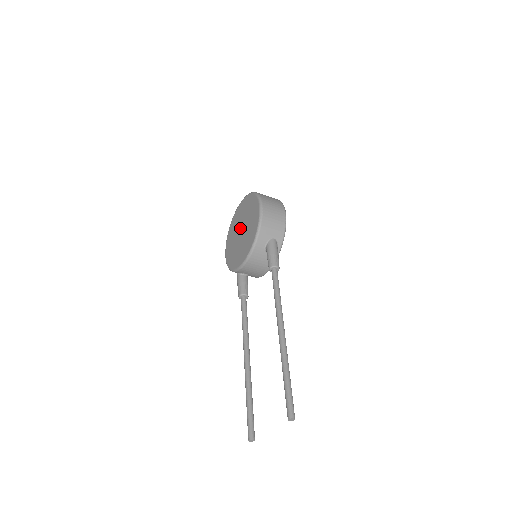
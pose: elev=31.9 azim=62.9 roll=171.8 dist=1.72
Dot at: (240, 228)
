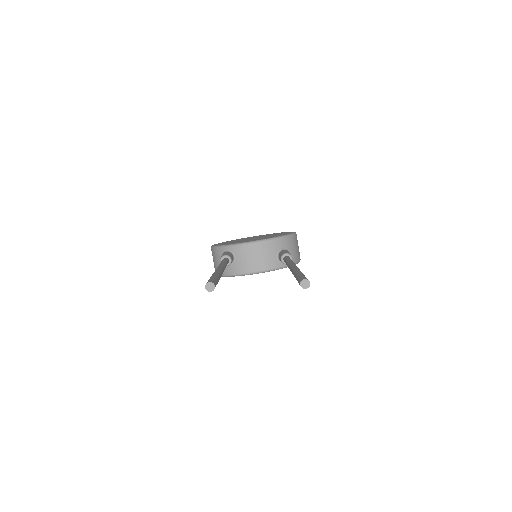
Dot at: (252, 238)
